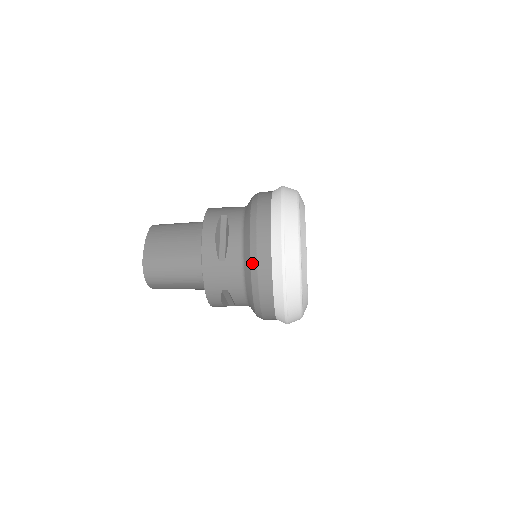
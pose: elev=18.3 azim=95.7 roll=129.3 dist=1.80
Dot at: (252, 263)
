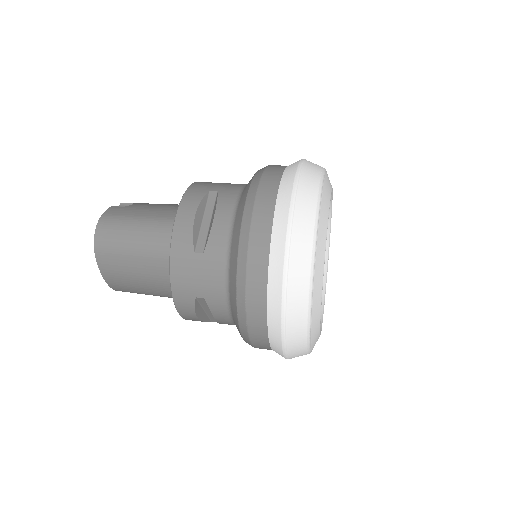
Dot at: occluded
